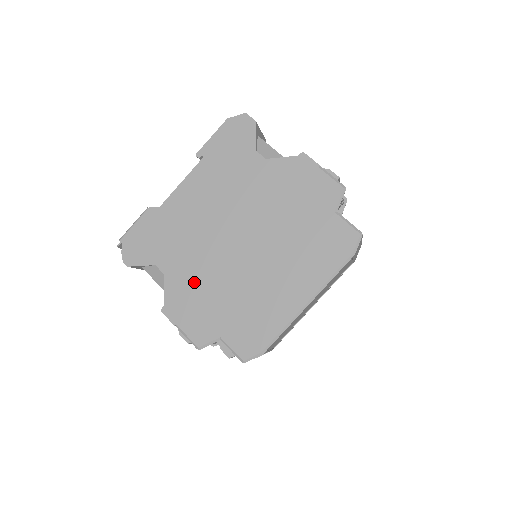
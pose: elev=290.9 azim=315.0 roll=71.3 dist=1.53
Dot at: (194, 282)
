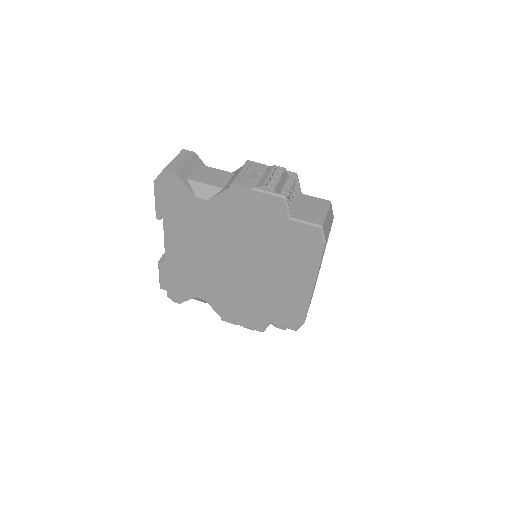
Dot at: (228, 299)
